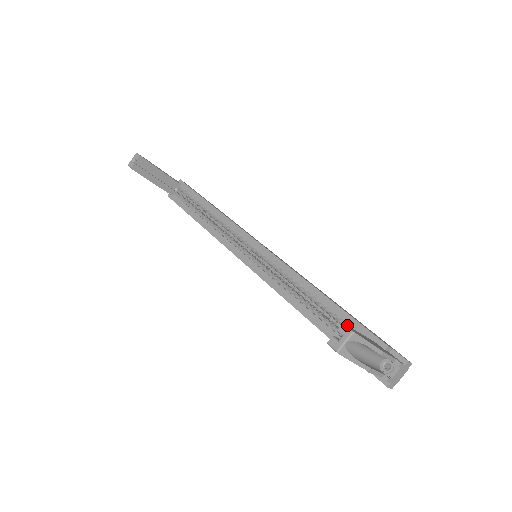
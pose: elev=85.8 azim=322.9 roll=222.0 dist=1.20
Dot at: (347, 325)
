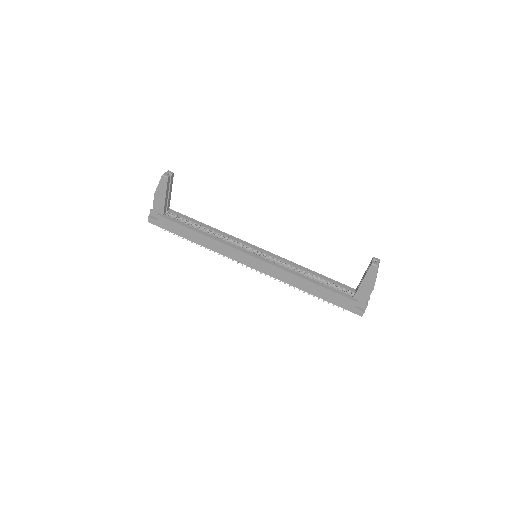
Dot at: (335, 285)
